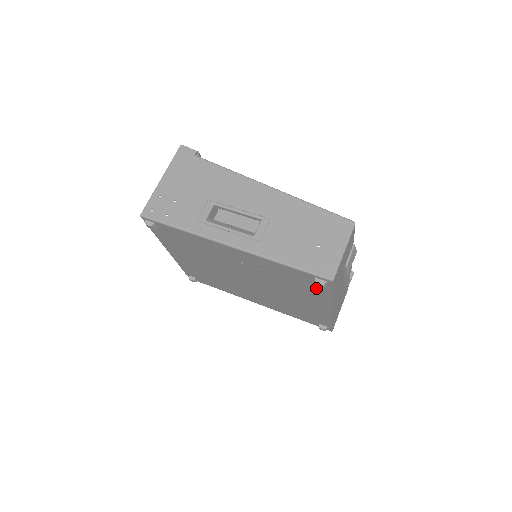
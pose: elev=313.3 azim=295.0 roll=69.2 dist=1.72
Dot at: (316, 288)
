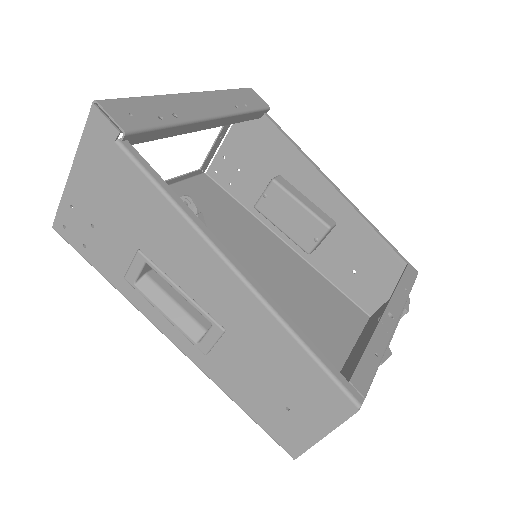
Dot at: occluded
